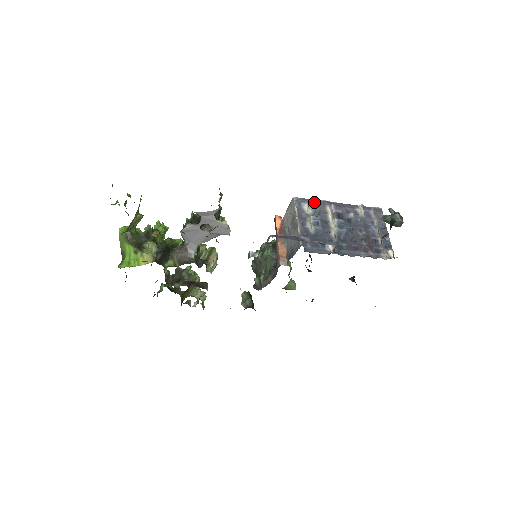
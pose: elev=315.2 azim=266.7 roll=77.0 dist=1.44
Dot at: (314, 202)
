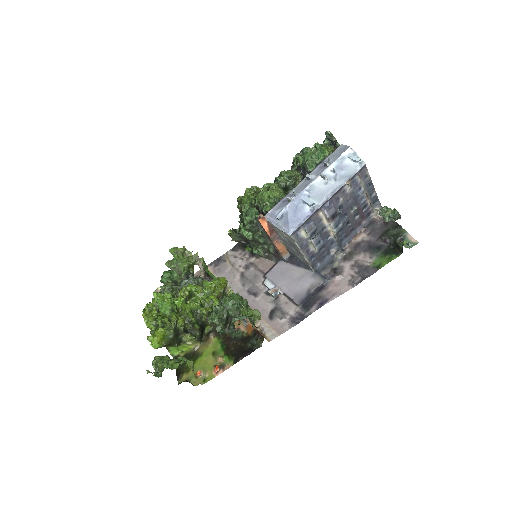
Dot at: (310, 226)
